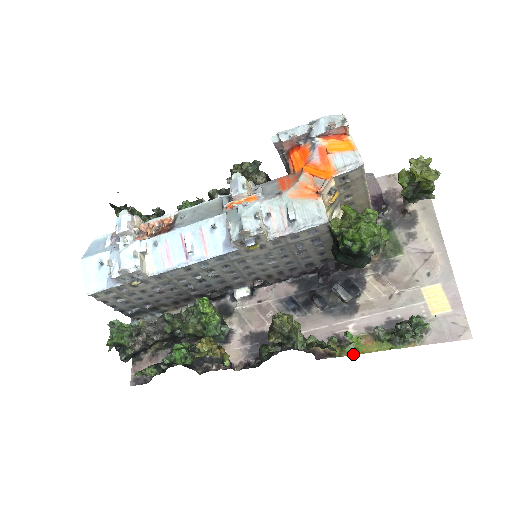
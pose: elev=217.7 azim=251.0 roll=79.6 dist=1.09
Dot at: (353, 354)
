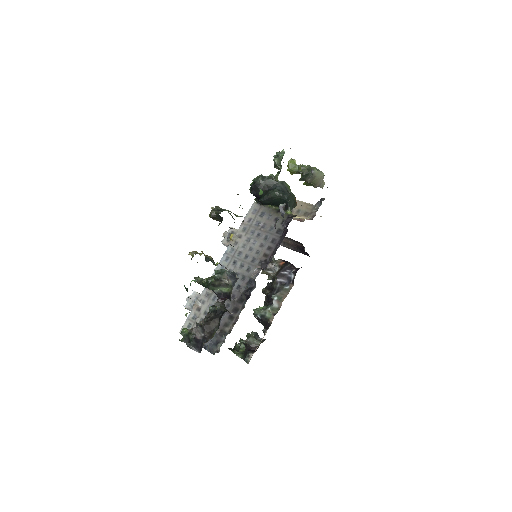
Dot at: occluded
